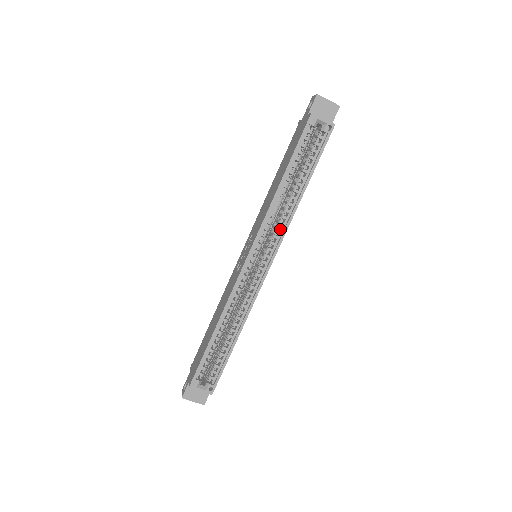
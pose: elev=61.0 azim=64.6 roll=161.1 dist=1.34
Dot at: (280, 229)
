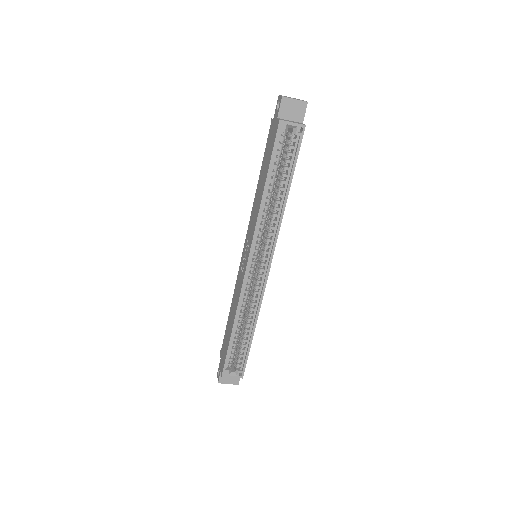
Dot at: (272, 232)
